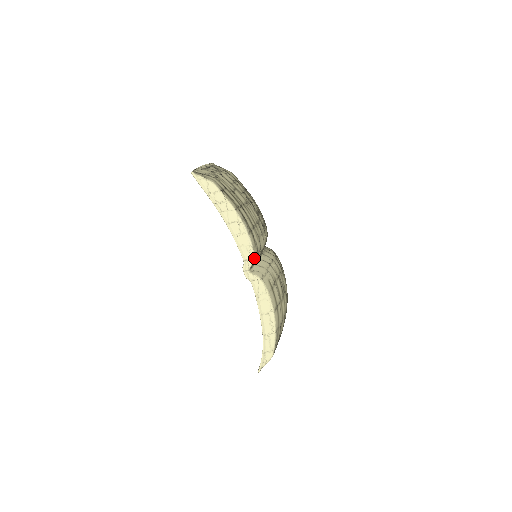
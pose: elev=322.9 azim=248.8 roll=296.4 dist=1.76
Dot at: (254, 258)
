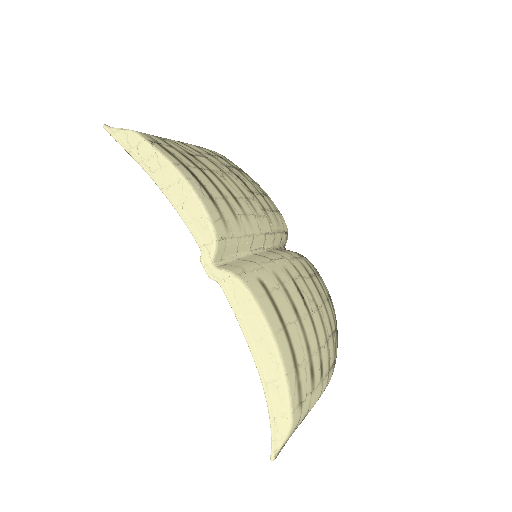
Dot at: (219, 240)
